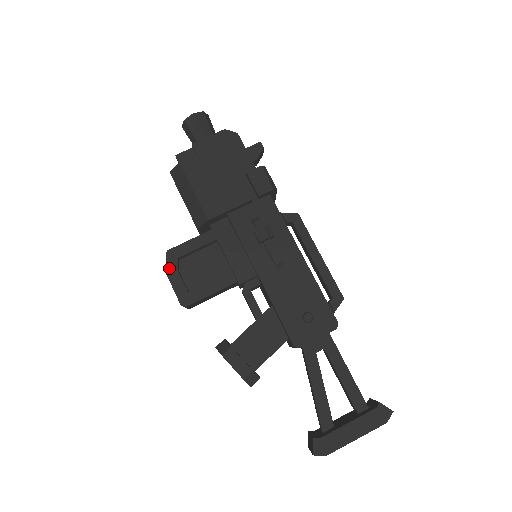
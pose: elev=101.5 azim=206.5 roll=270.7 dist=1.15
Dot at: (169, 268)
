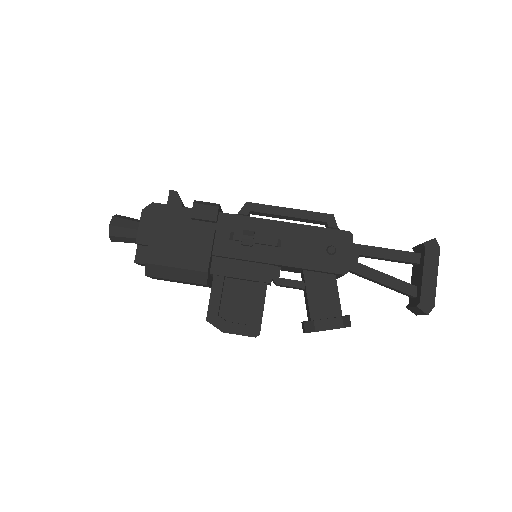
Dot at: (221, 327)
